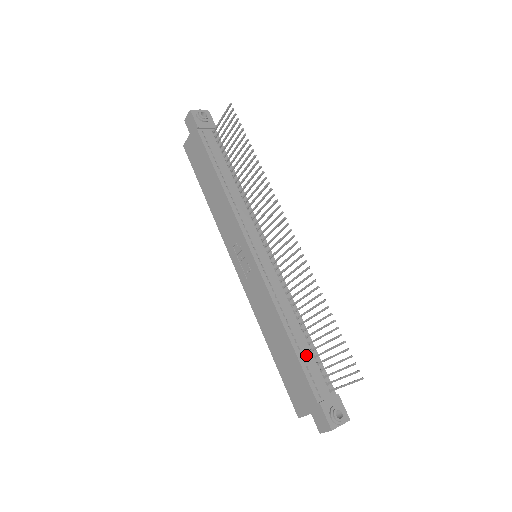
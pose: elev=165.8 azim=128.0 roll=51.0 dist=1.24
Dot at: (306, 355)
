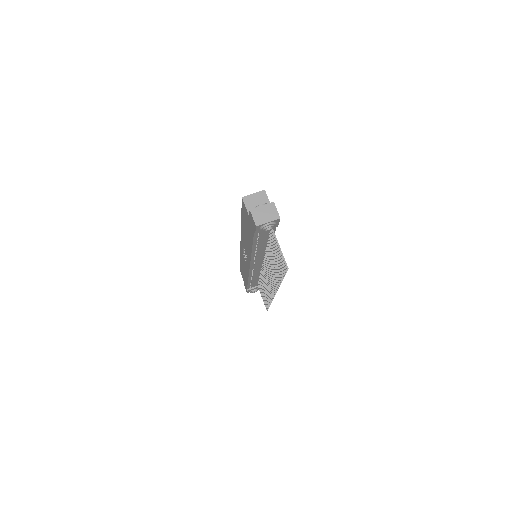
Dot at: (254, 282)
